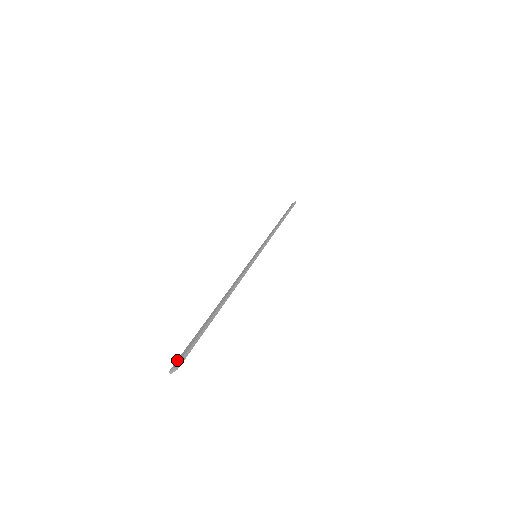
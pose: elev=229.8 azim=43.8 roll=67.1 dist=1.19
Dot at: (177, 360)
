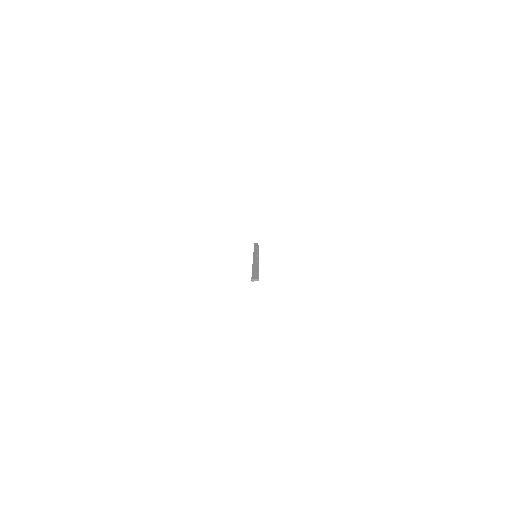
Dot at: (253, 277)
